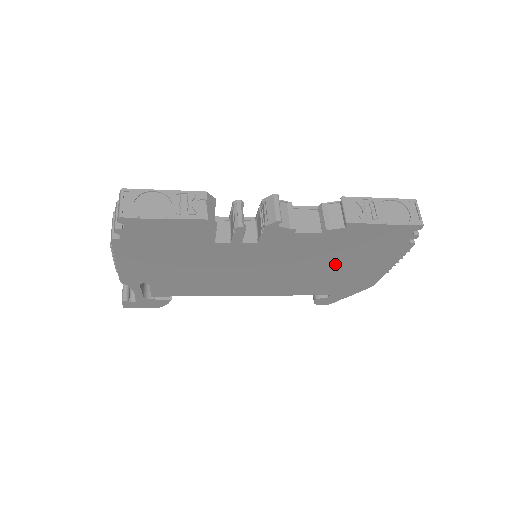
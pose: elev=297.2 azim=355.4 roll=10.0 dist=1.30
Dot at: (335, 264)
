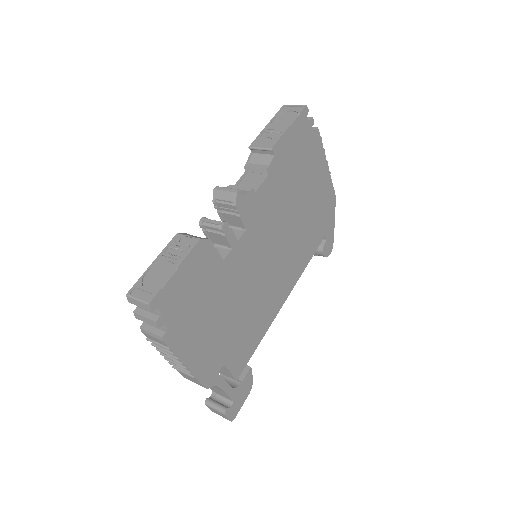
Dot at: (300, 199)
